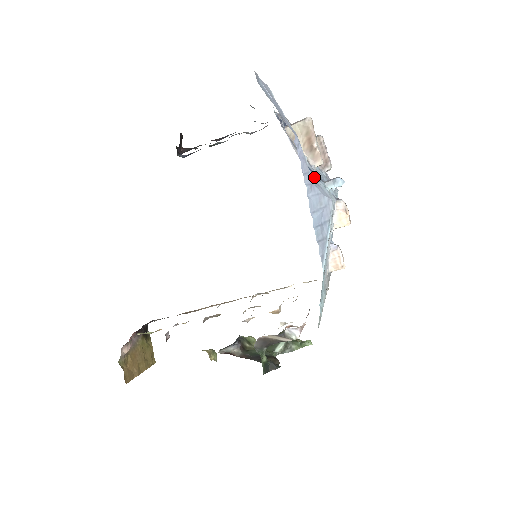
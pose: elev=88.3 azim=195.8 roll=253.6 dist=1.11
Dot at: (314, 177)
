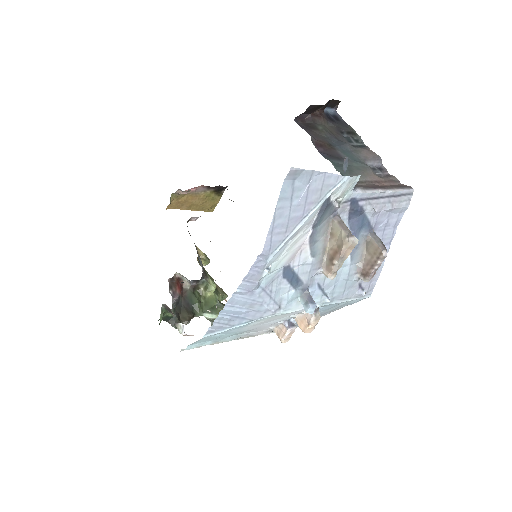
Dot at: (285, 283)
